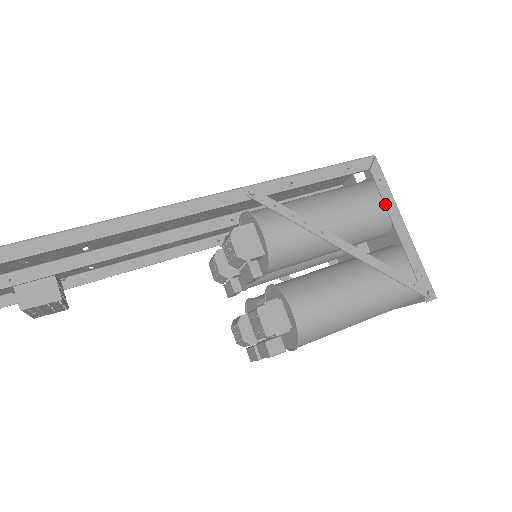
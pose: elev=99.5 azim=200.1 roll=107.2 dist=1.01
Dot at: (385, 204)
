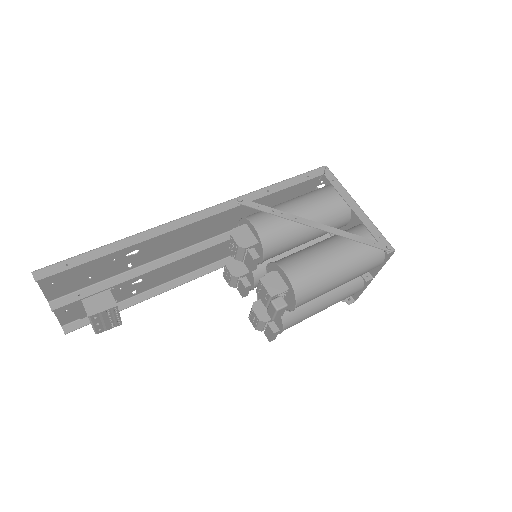
Dot at: (340, 195)
